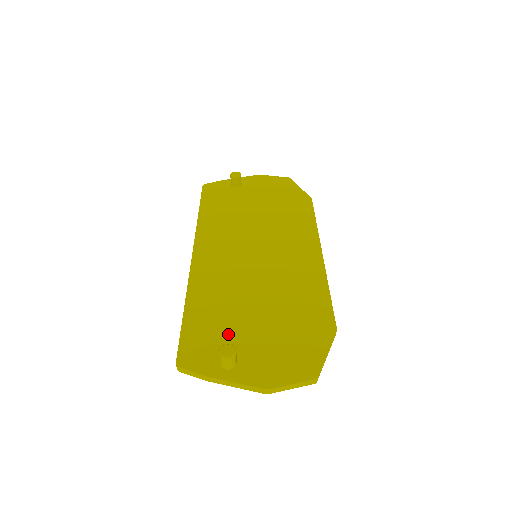
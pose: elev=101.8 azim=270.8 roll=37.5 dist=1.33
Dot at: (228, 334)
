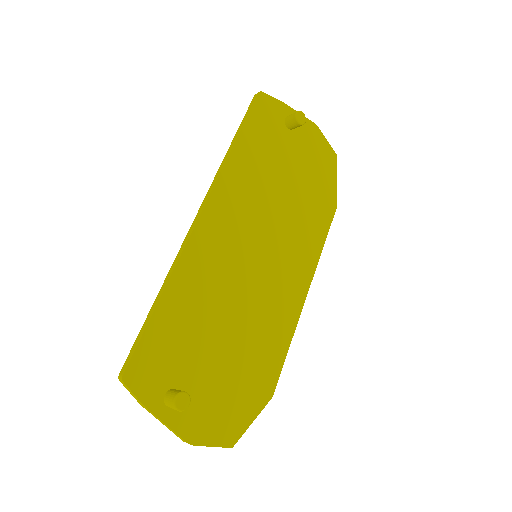
Dot at: (187, 359)
